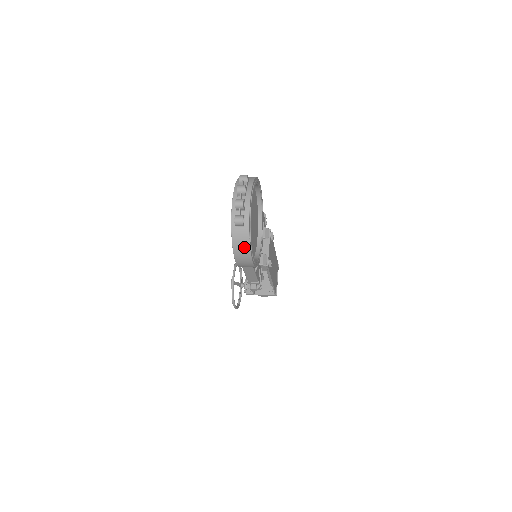
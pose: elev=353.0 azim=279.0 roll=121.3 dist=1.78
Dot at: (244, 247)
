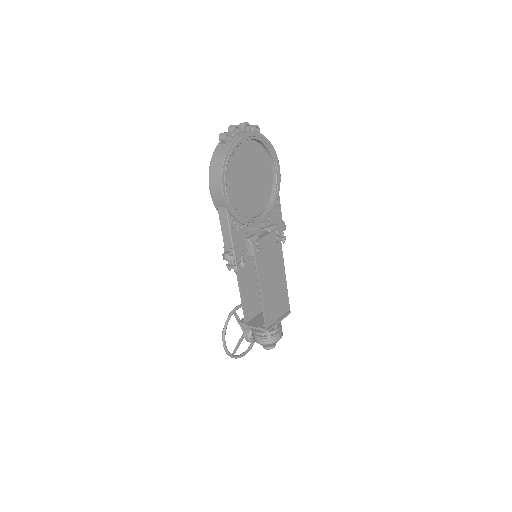
Dot at: (219, 164)
